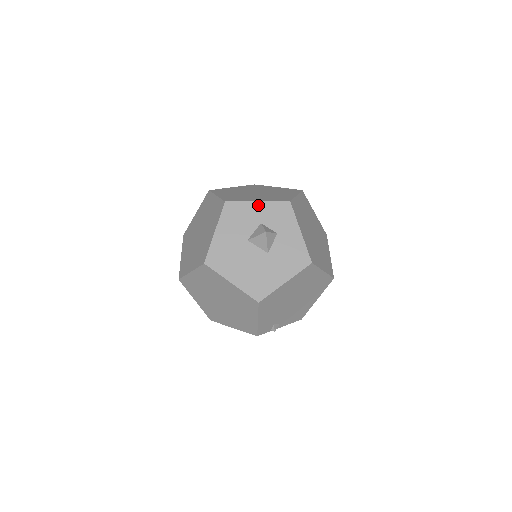
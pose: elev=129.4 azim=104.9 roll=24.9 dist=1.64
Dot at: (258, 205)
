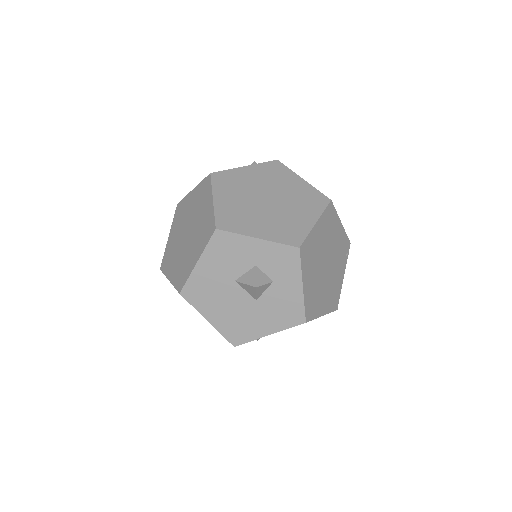
Dot at: (257, 243)
